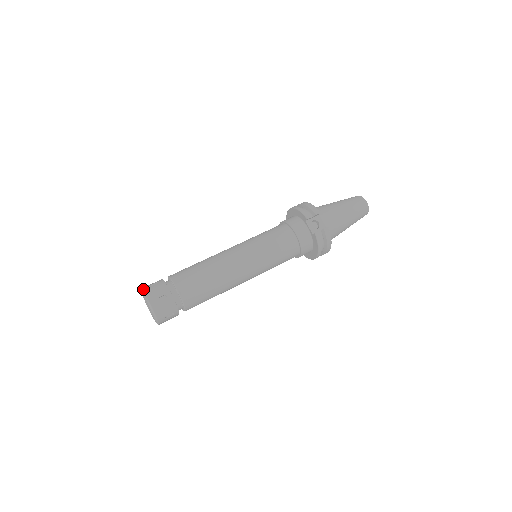
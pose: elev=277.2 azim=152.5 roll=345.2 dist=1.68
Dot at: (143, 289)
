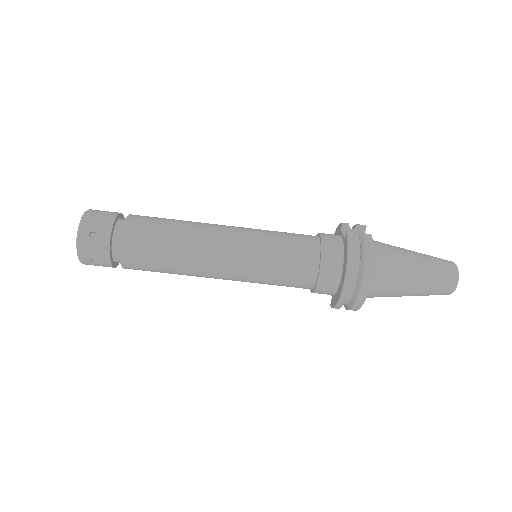
Dot at: occluded
